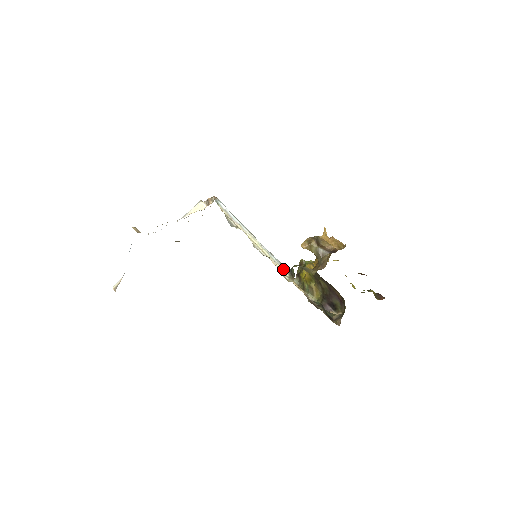
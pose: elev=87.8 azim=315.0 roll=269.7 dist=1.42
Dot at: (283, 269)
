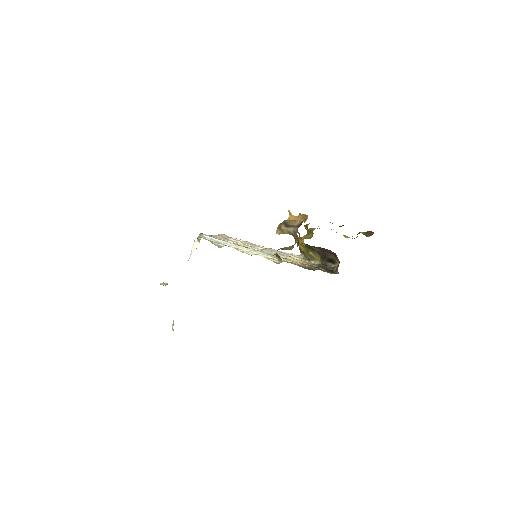
Dot at: (272, 257)
